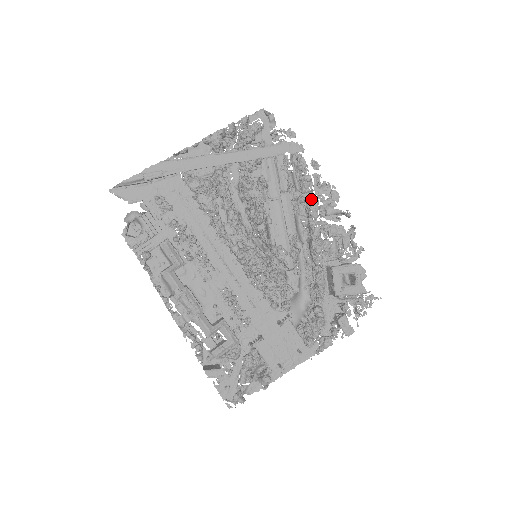
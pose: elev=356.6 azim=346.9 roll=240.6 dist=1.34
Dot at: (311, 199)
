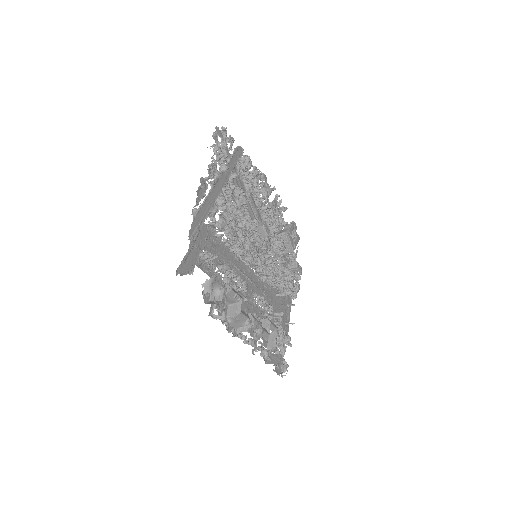
Dot at: (261, 189)
